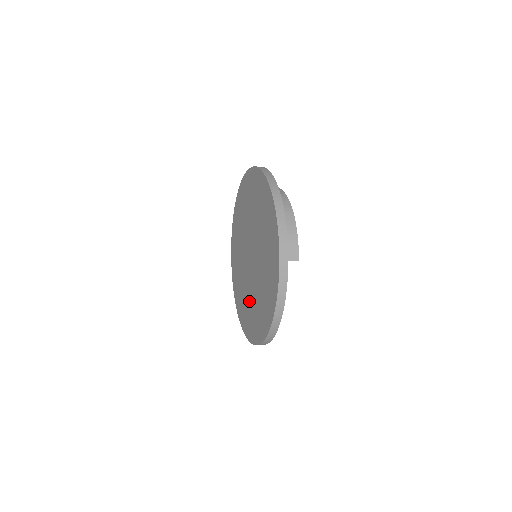
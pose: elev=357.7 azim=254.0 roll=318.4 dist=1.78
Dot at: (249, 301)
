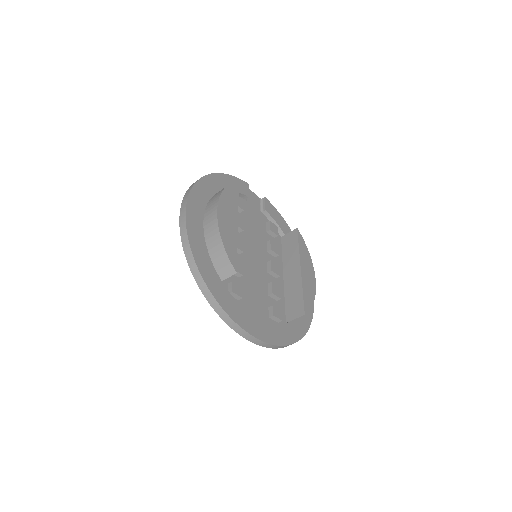
Dot at: occluded
